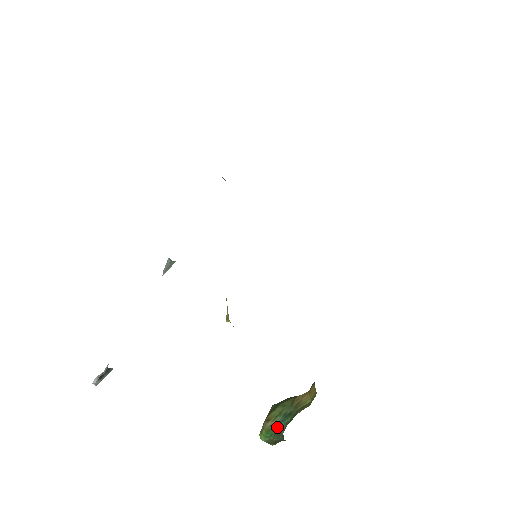
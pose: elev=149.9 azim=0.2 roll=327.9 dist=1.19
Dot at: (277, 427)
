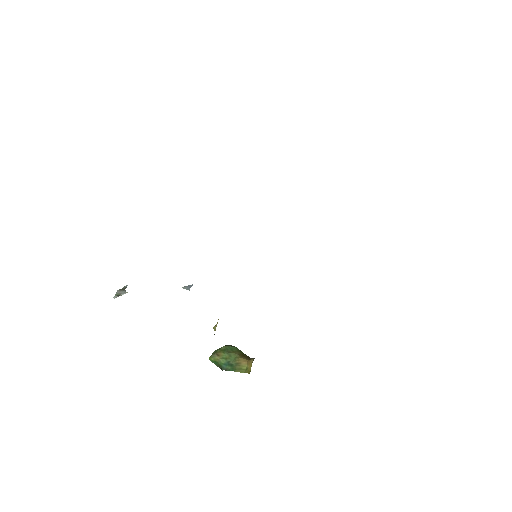
Dot at: (221, 365)
